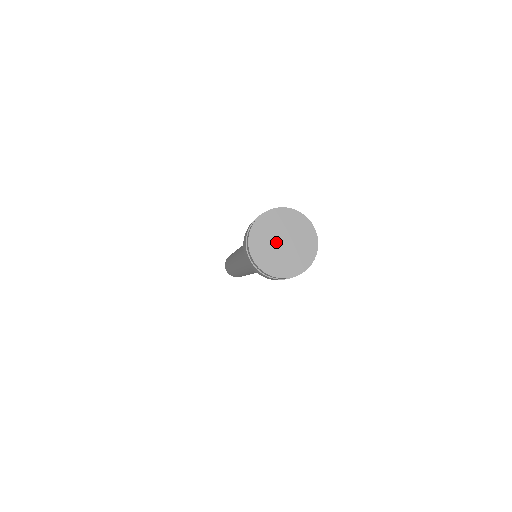
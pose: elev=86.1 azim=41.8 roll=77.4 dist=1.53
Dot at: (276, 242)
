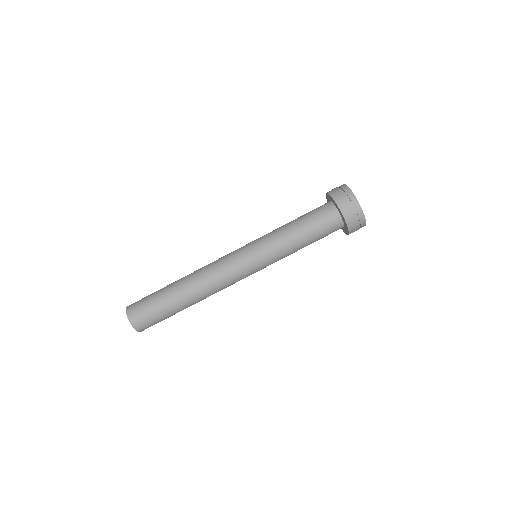
Dot at: occluded
